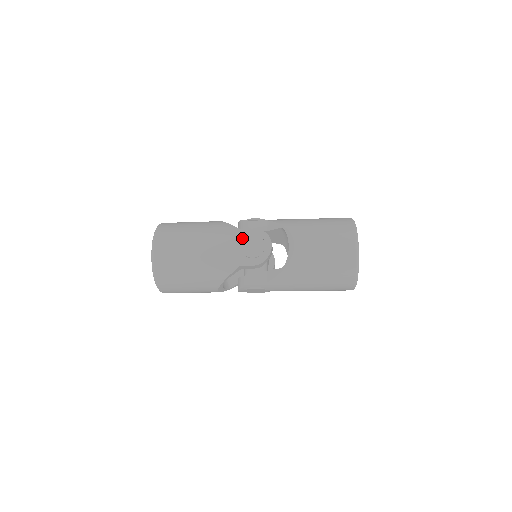
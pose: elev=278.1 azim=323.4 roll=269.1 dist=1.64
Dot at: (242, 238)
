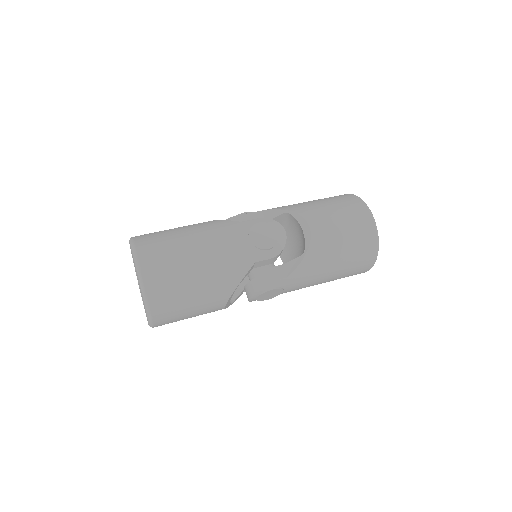
Dot at: (248, 230)
